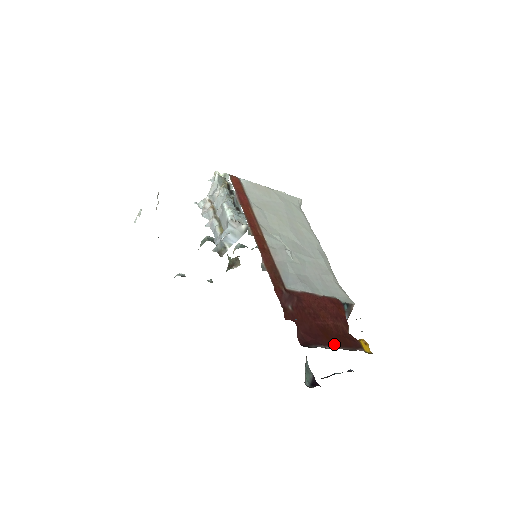
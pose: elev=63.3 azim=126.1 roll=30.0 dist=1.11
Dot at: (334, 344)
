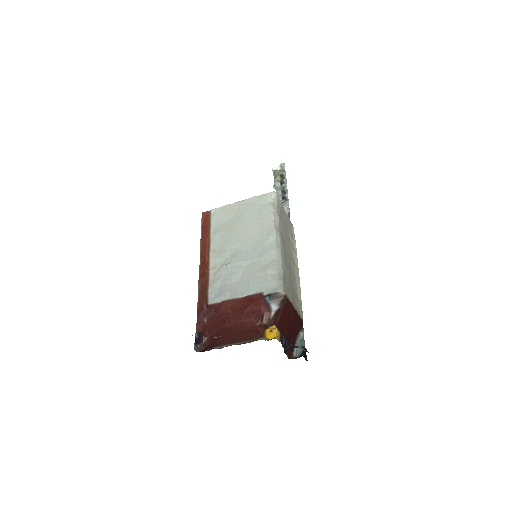
Dot at: (232, 341)
